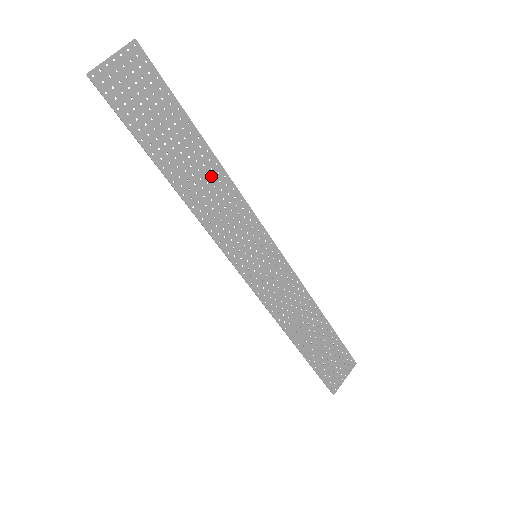
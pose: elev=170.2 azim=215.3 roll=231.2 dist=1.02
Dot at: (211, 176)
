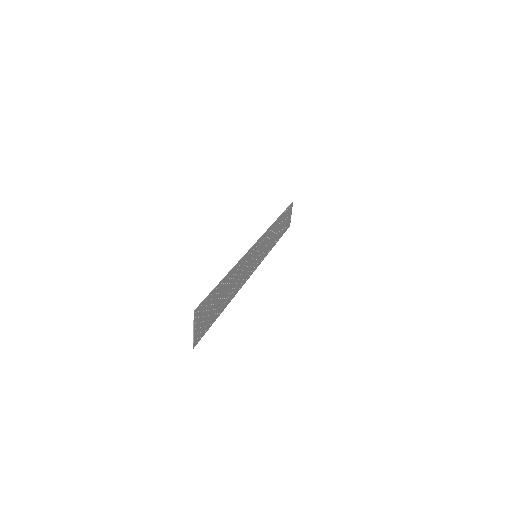
Dot at: (235, 275)
